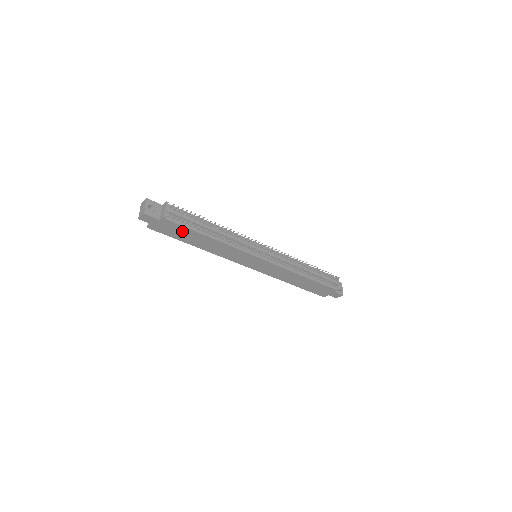
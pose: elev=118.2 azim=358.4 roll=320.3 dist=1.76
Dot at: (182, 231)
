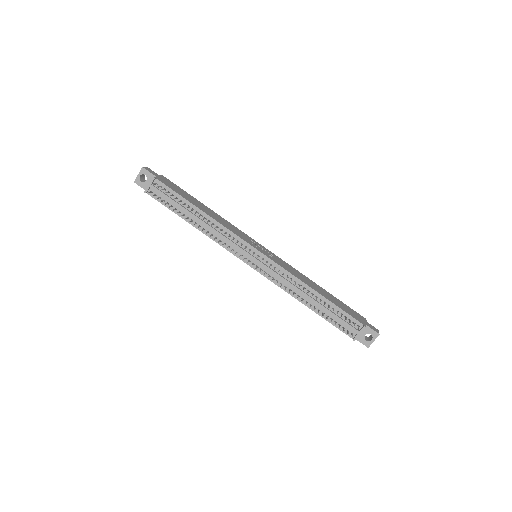
Dot at: occluded
